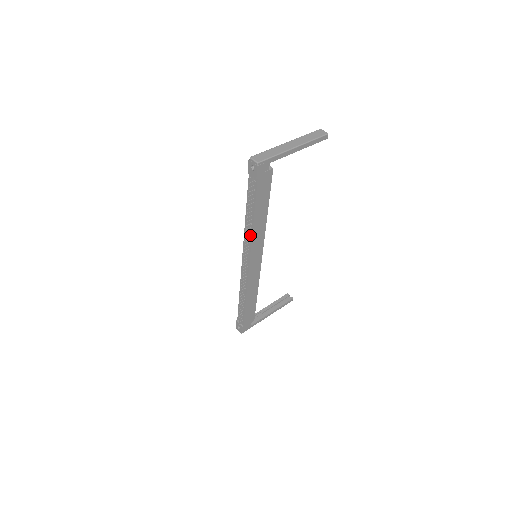
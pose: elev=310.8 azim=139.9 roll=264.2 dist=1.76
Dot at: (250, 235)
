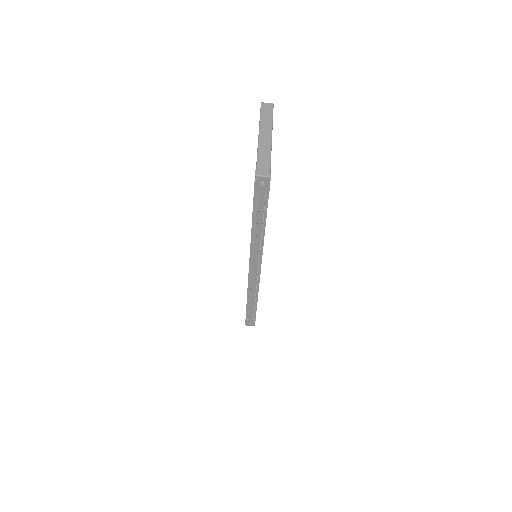
Dot at: occluded
